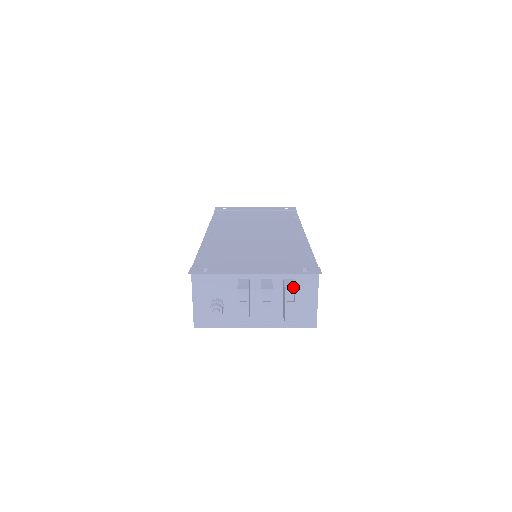
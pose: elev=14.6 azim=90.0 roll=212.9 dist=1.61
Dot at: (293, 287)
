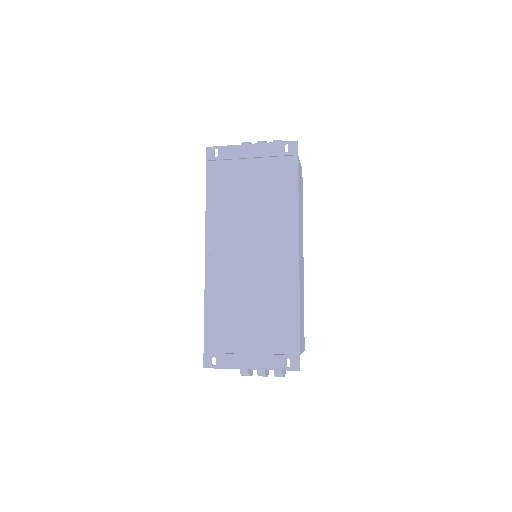
Dot at: (280, 371)
